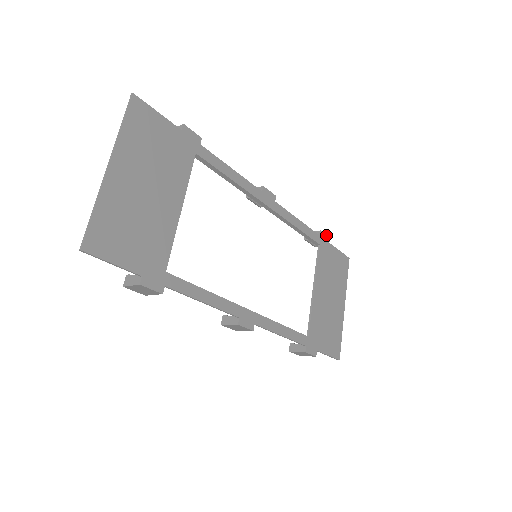
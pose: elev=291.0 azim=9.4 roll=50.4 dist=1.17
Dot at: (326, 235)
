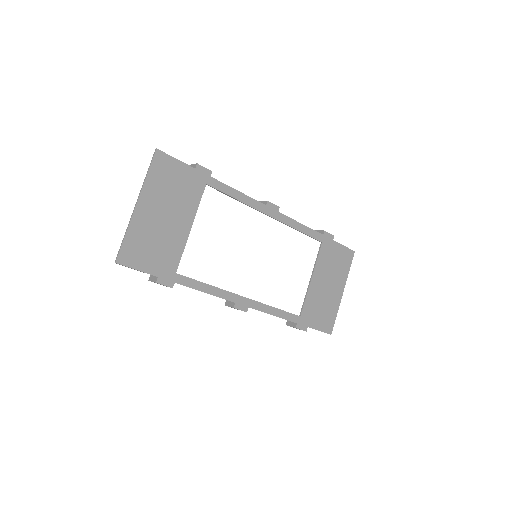
Dot at: (330, 234)
